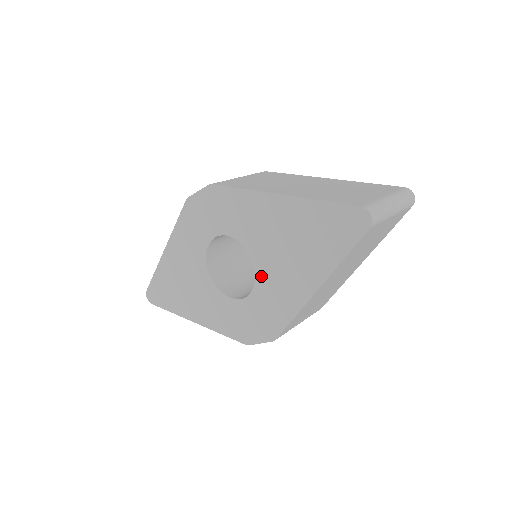
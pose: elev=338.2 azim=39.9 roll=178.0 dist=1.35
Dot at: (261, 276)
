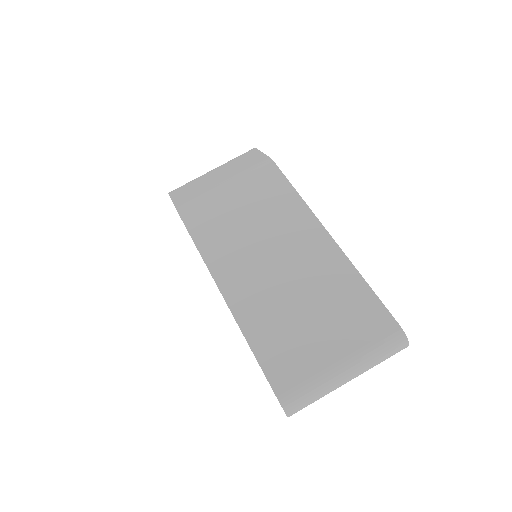
Dot at: occluded
